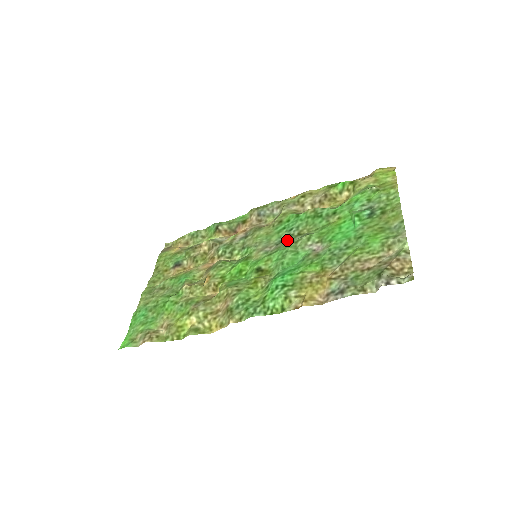
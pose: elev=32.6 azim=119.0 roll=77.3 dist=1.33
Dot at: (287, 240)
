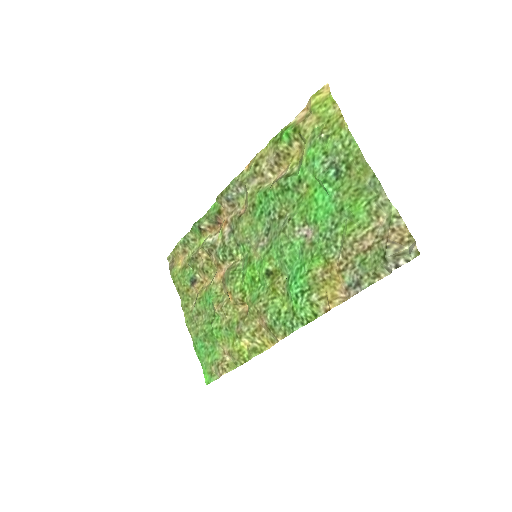
Dot at: (273, 229)
